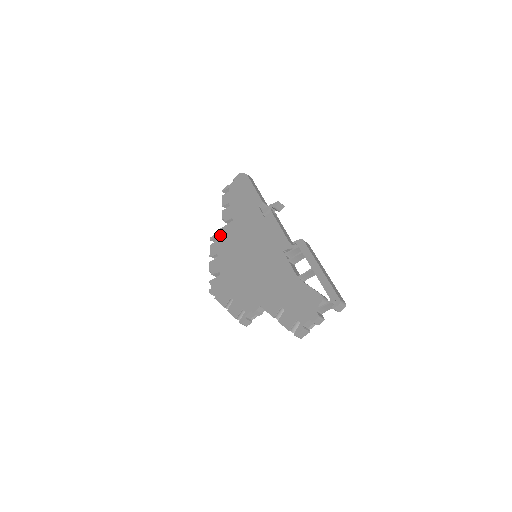
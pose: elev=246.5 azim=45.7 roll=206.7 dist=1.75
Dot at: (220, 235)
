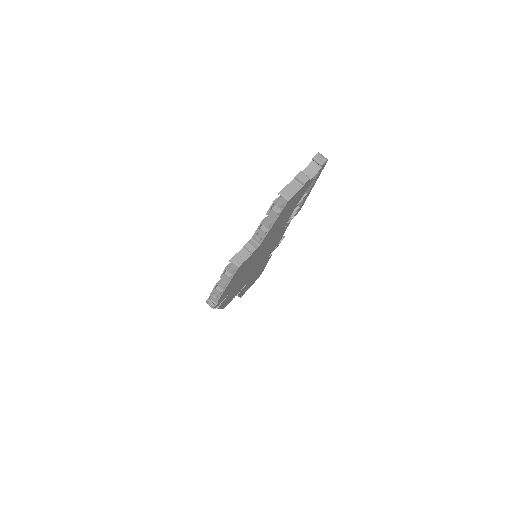
Dot at: occluded
